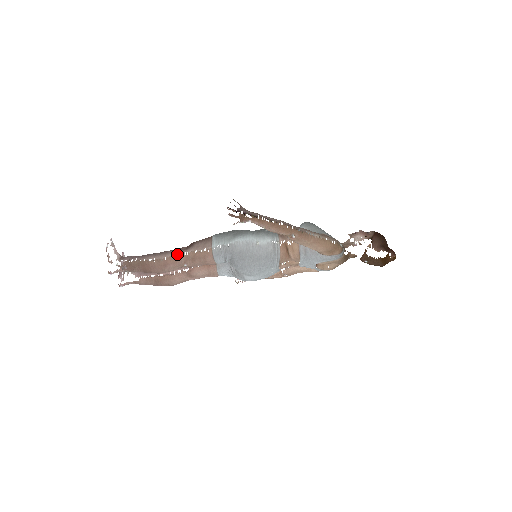
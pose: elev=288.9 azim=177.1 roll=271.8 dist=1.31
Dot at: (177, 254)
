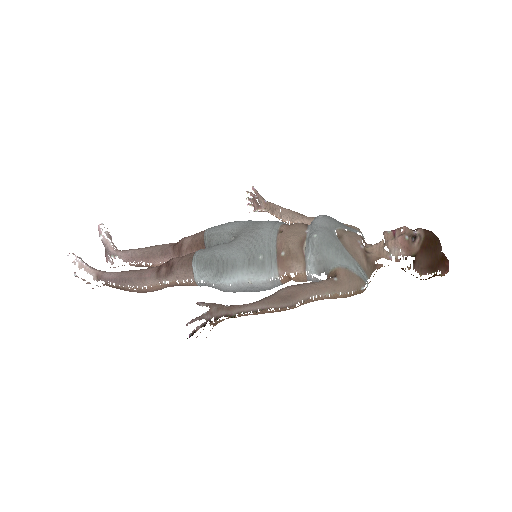
Dot at: (157, 282)
